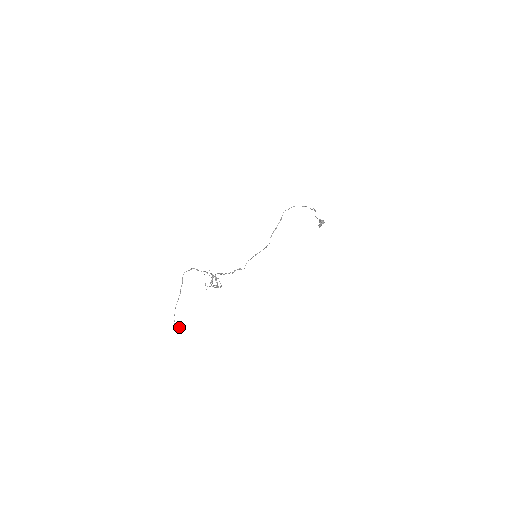
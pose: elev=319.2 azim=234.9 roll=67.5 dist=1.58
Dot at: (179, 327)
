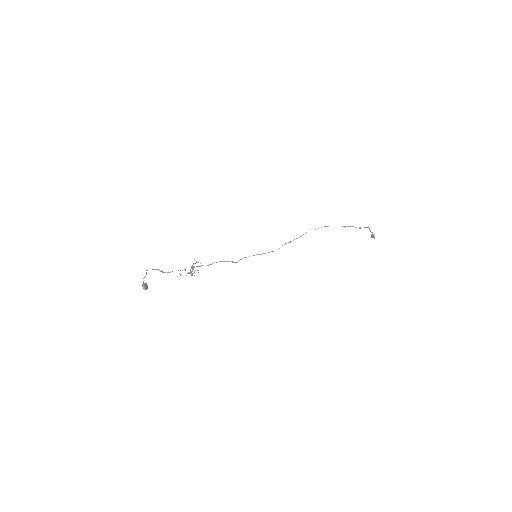
Dot at: (146, 288)
